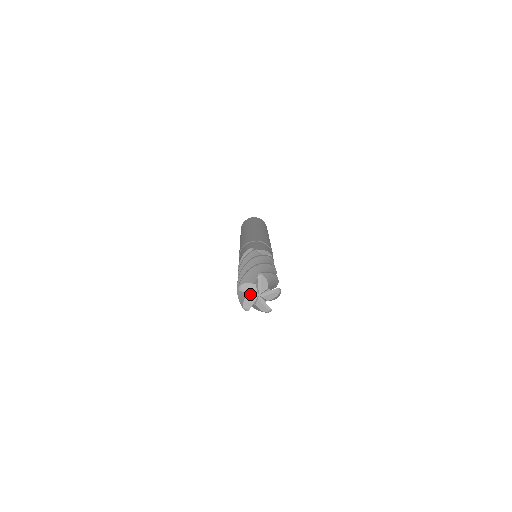
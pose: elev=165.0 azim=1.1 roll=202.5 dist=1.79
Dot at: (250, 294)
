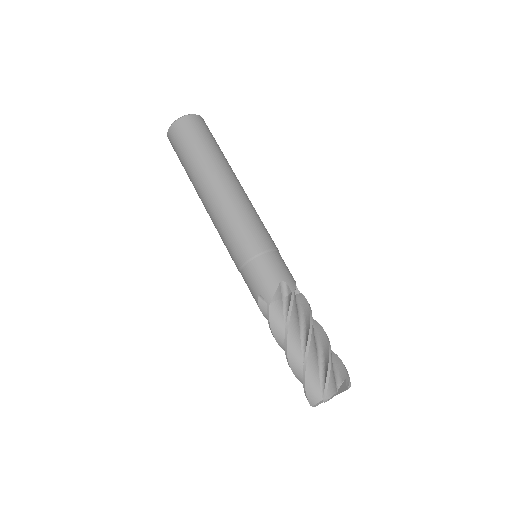
Dot at: occluded
